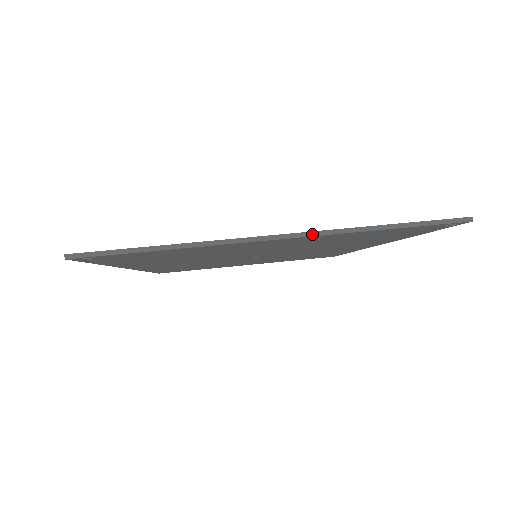
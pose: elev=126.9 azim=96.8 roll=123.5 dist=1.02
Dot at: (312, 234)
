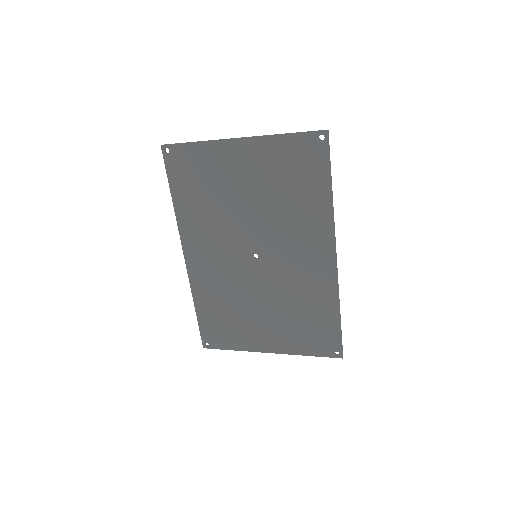
Dot at: (254, 136)
